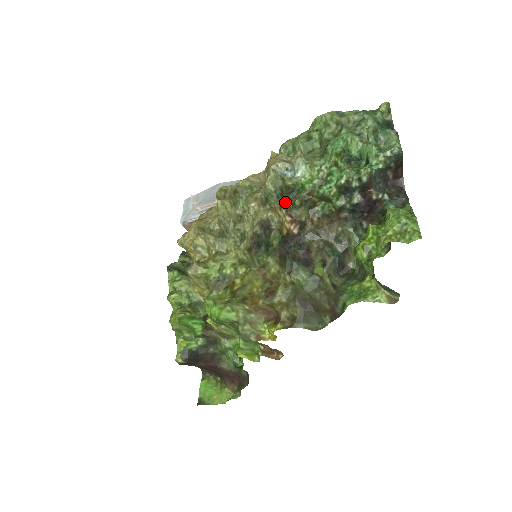
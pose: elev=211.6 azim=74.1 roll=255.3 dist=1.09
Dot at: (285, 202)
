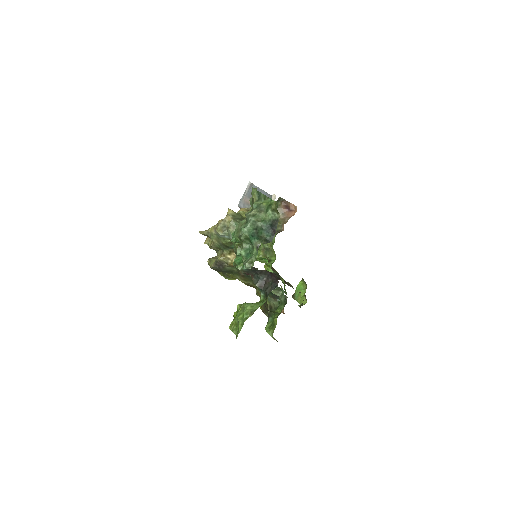
Dot at: (233, 249)
